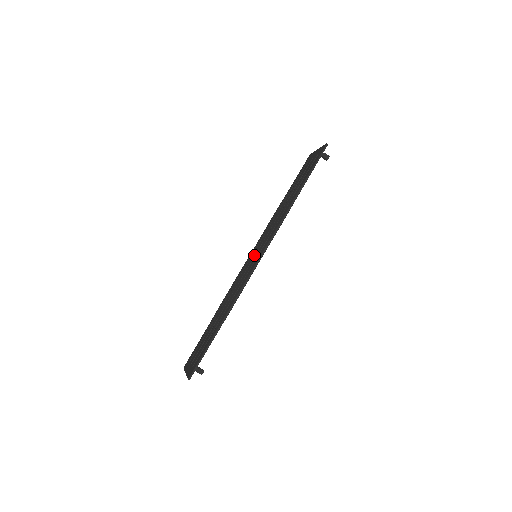
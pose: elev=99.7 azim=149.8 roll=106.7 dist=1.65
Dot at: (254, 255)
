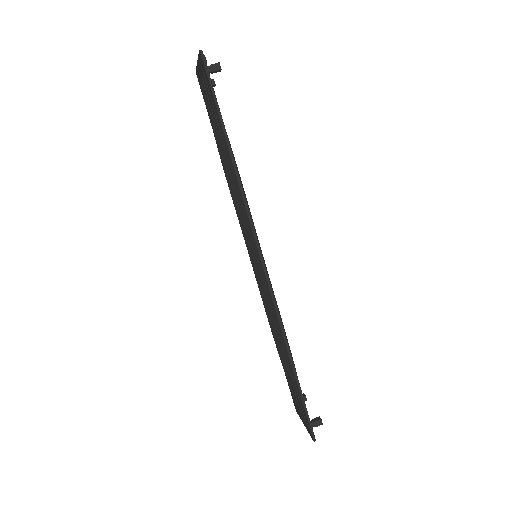
Dot at: (253, 256)
